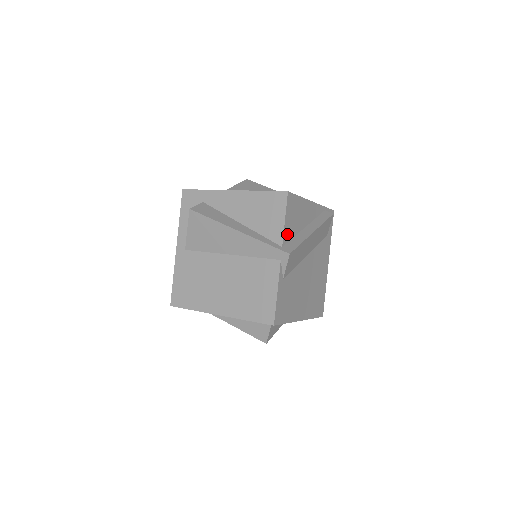
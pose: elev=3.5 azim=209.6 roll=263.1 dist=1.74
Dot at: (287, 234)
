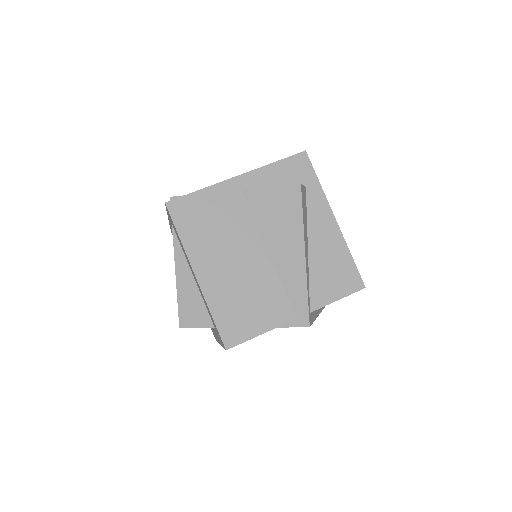
Dot at: occluded
